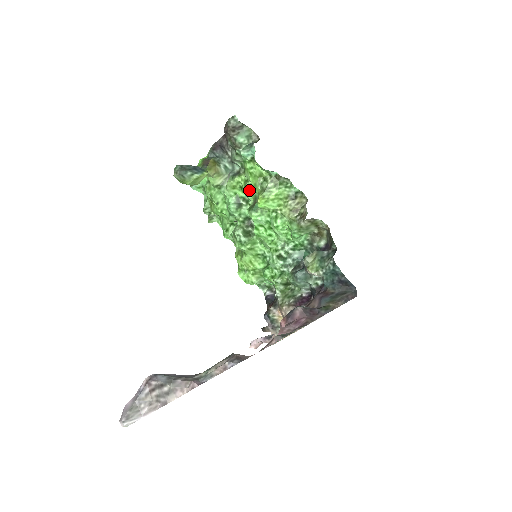
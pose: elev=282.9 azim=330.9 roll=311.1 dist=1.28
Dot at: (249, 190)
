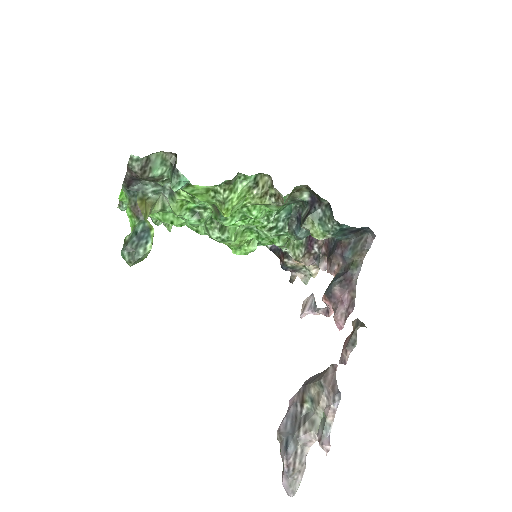
Dot at: (200, 201)
